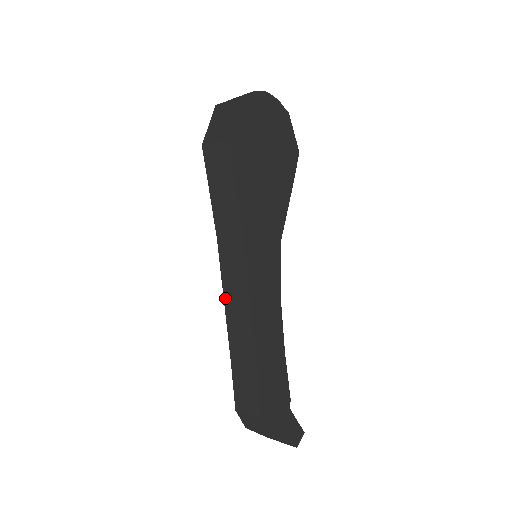
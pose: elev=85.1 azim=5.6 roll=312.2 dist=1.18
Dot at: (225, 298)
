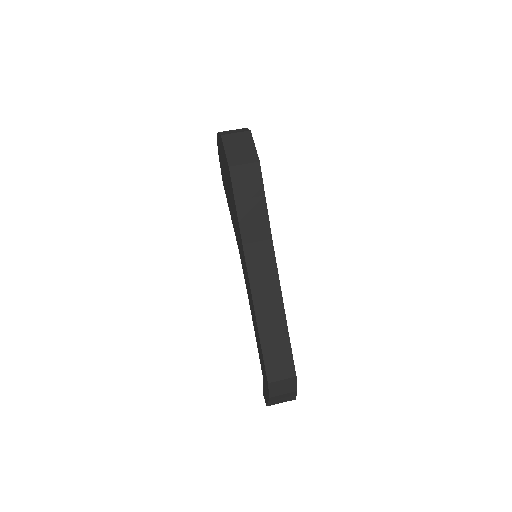
Dot at: (253, 291)
